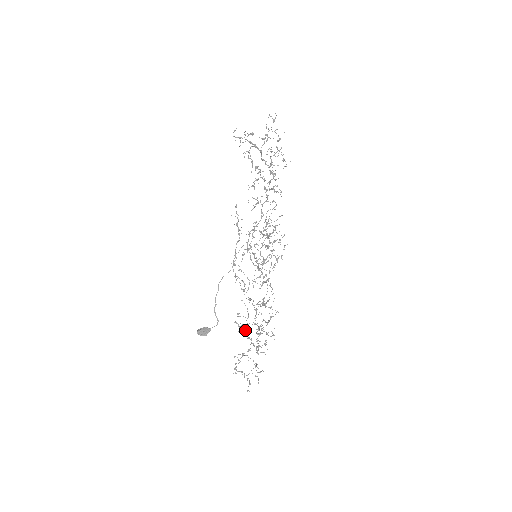
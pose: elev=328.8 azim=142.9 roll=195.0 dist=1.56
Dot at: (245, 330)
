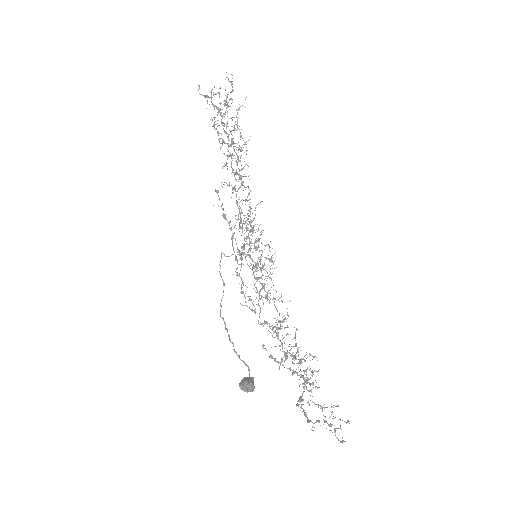
Dot at: (283, 365)
